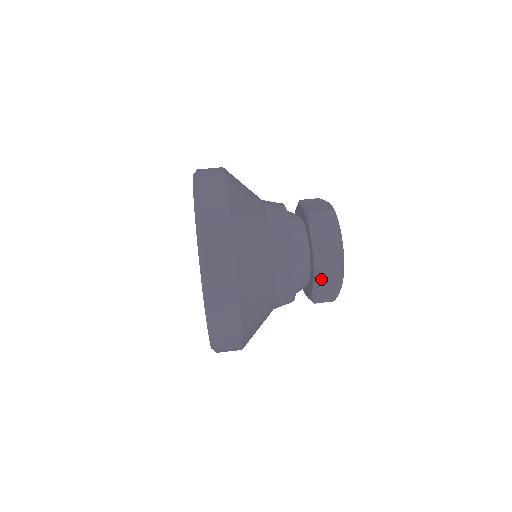
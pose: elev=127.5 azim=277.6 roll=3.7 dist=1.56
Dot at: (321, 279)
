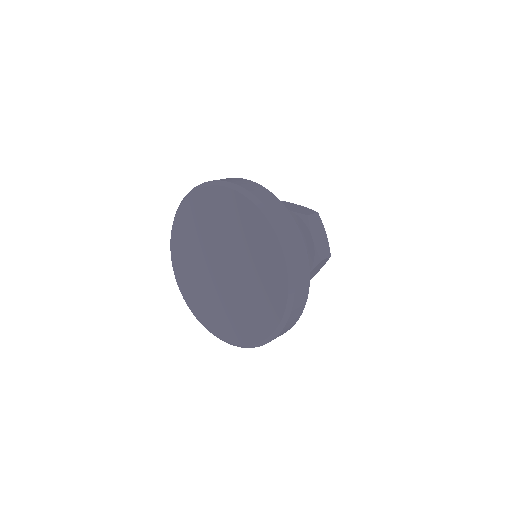
Dot at: (313, 228)
